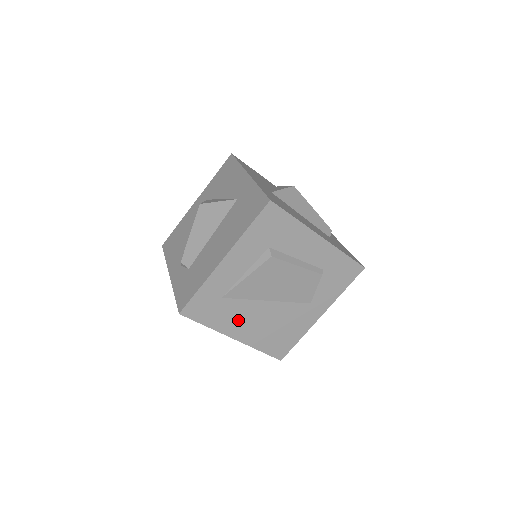
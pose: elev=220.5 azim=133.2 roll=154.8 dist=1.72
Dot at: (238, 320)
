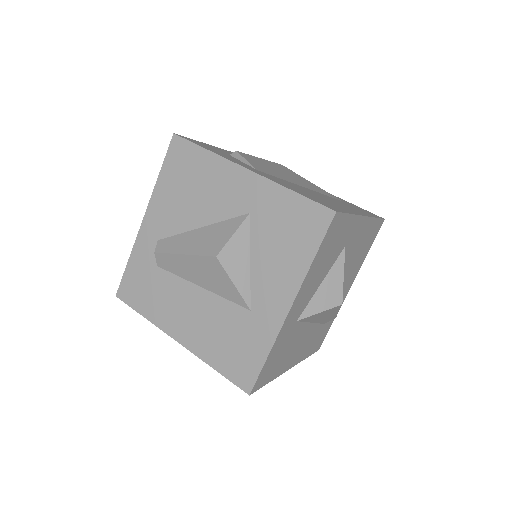
Dot at: occluded
